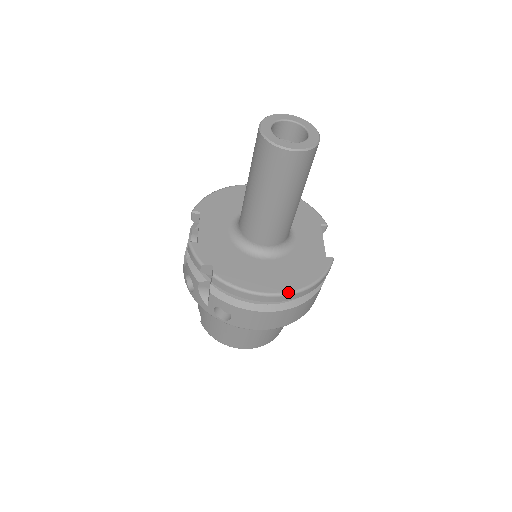
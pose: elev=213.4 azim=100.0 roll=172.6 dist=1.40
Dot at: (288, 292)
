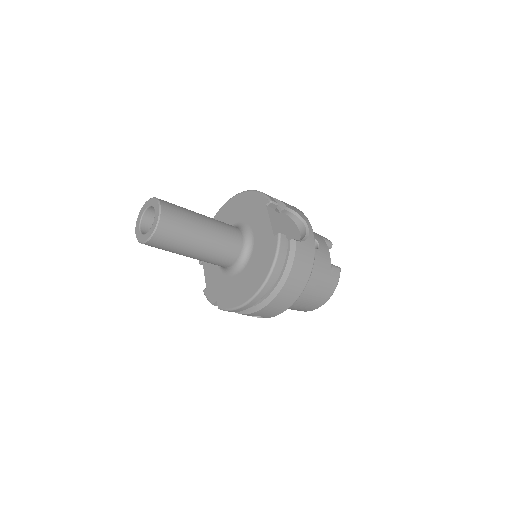
Dot at: (257, 291)
